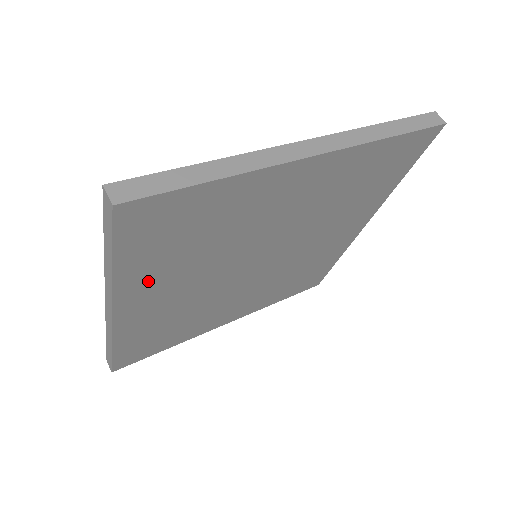
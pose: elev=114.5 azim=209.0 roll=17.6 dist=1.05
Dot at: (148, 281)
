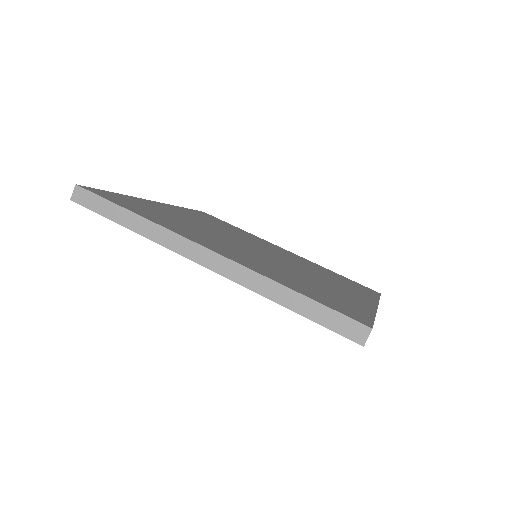
Dot at: occluded
